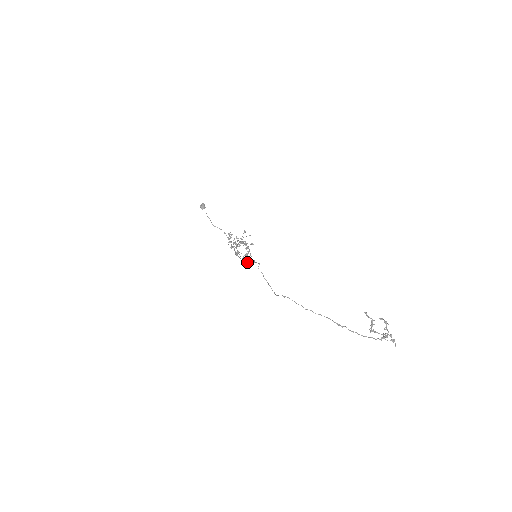
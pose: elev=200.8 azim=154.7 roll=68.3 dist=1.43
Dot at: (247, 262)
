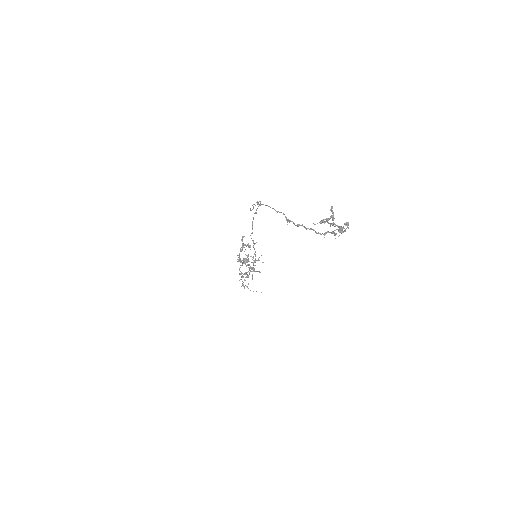
Dot at: (244, 247)
